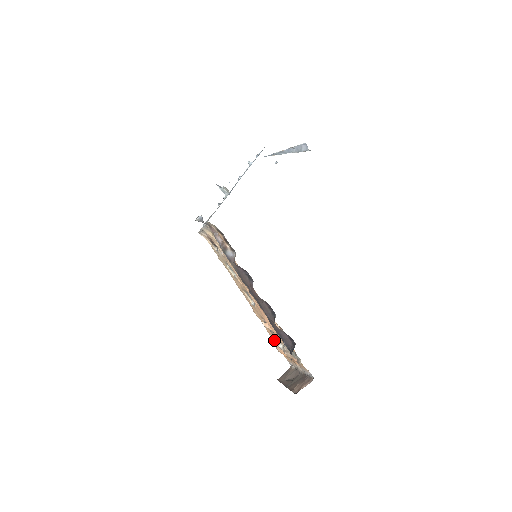
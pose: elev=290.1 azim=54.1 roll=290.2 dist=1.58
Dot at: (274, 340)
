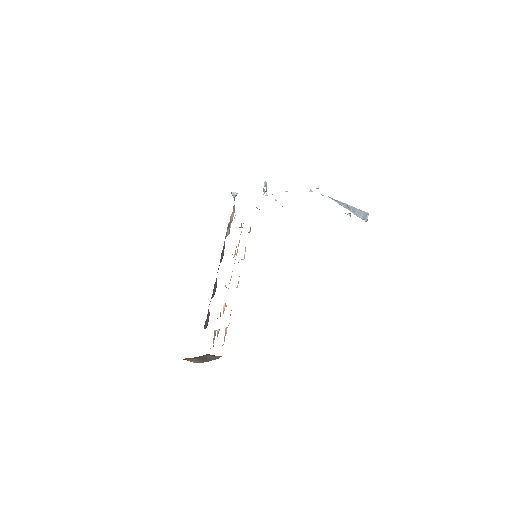
Dot at: occluded
